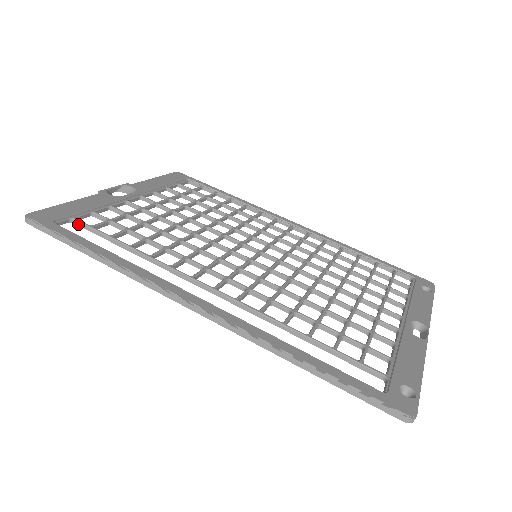
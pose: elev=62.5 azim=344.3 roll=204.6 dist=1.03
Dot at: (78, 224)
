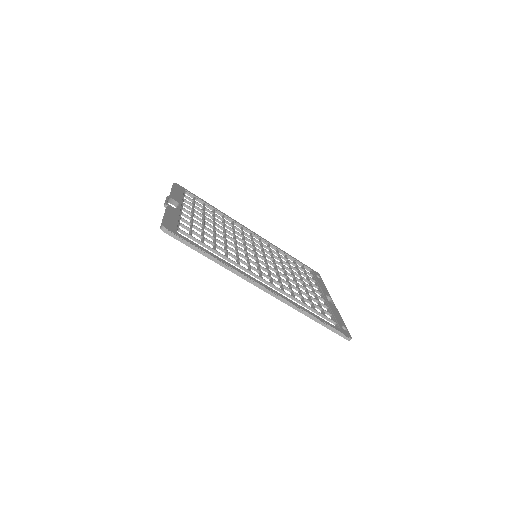
Dot at: (182, 233)
